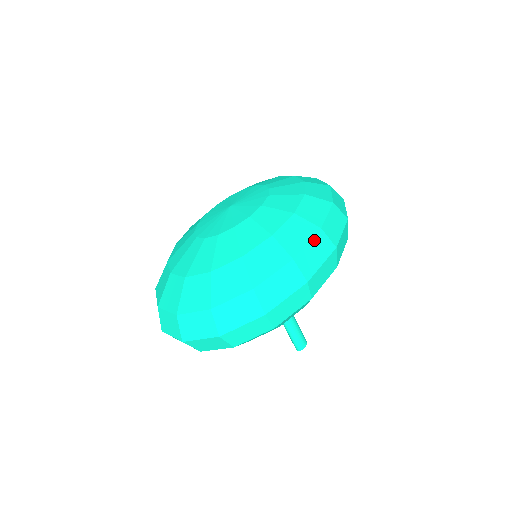
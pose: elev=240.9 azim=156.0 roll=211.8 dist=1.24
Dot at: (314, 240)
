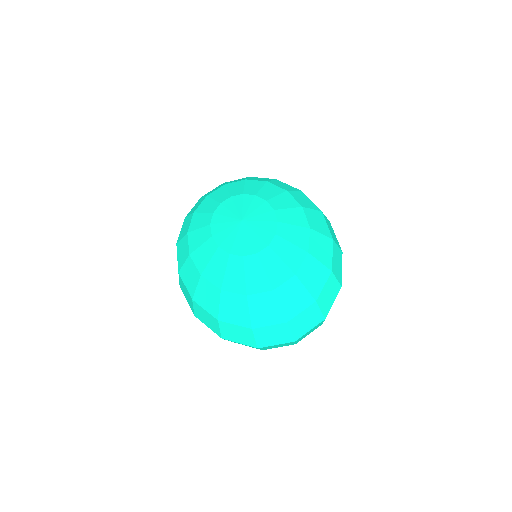
Dot at: (326, 221)
